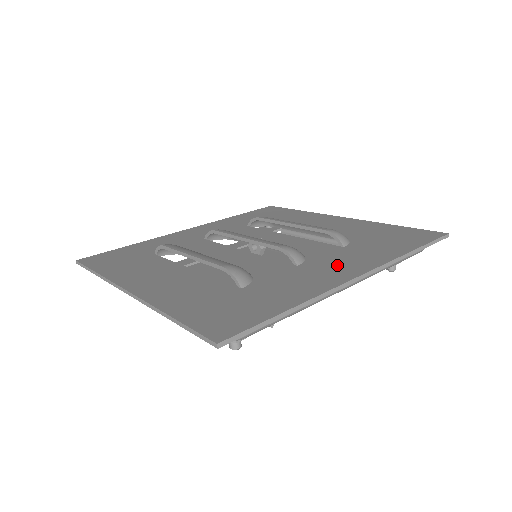
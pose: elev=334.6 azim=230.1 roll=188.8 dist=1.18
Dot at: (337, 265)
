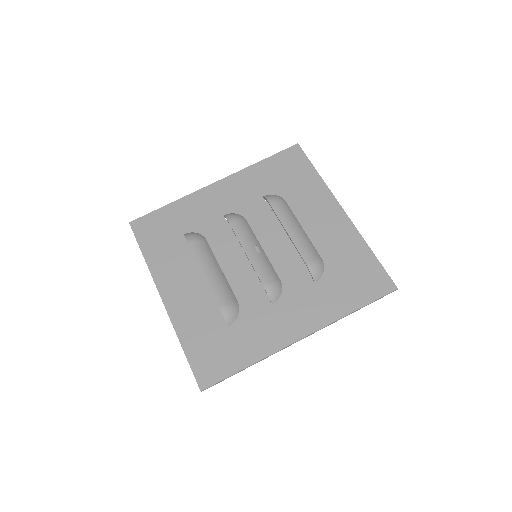
Dot at: (296, 315)
